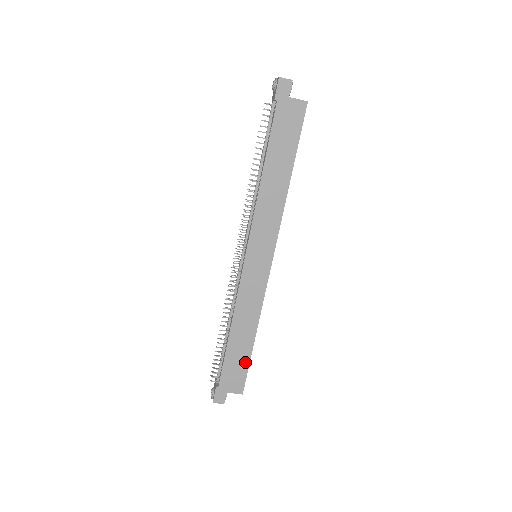
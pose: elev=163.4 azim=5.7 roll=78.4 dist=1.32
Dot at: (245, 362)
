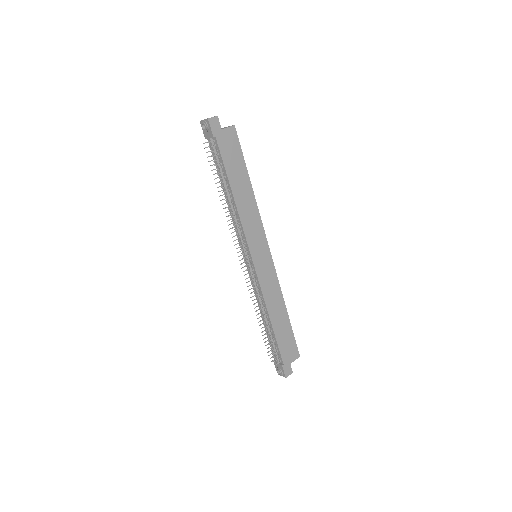
Dot at: (290, 334)
